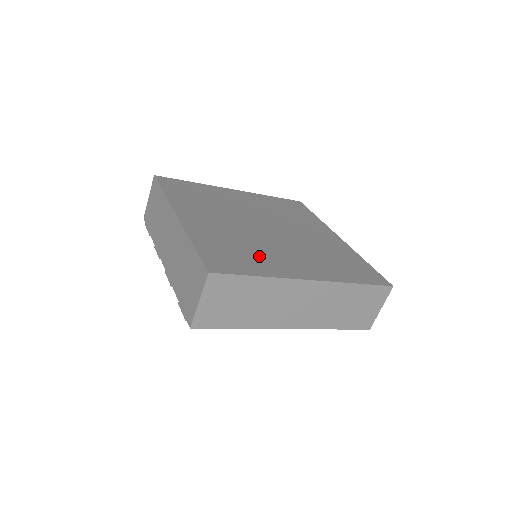
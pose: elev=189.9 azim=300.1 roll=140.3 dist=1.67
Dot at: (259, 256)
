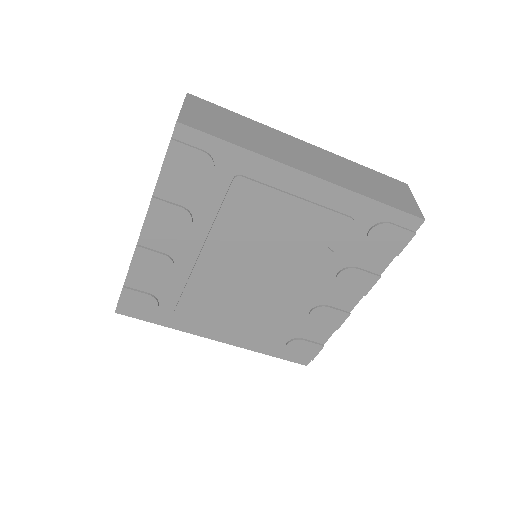
Dot at: occluded
